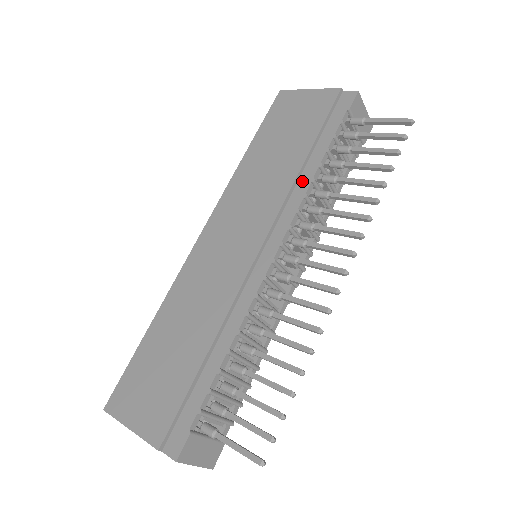
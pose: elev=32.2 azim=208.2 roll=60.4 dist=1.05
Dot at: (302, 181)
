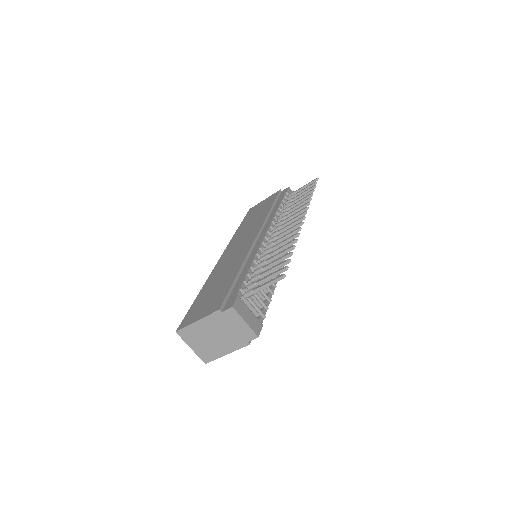
Dot at: (271, 215)
